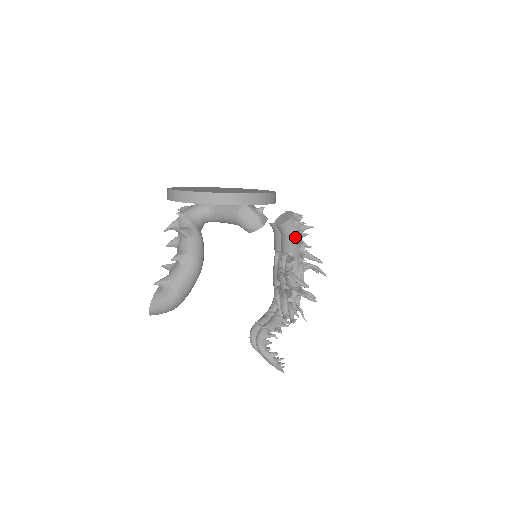
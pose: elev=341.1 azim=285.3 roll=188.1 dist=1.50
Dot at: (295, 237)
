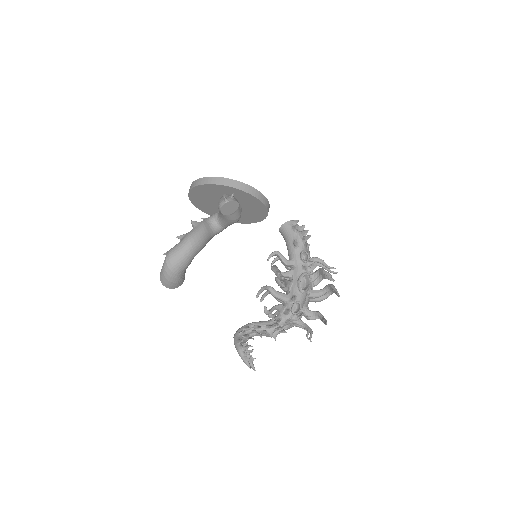
Dot at: (291, 240)
